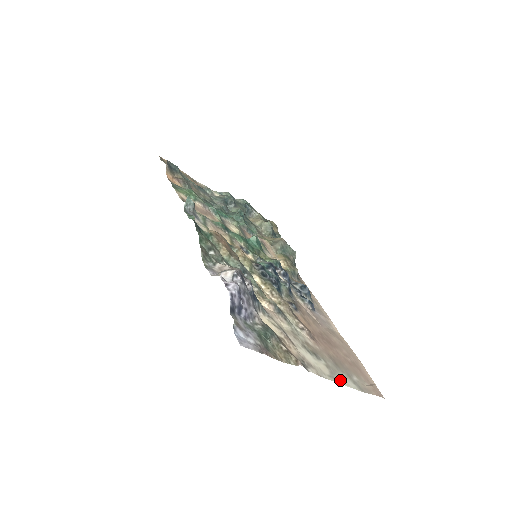
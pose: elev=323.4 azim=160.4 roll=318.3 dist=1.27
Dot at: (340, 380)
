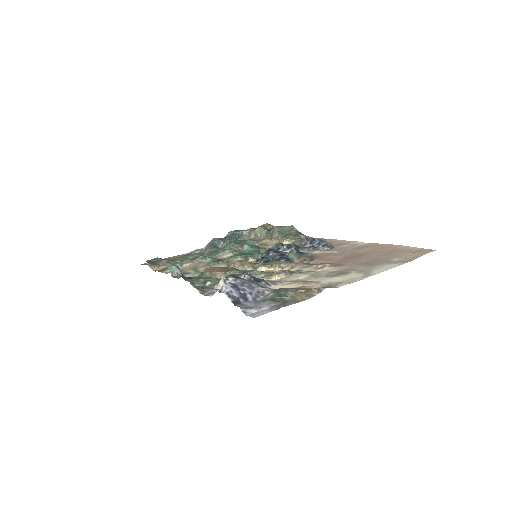
Dot at: (377, 271)
